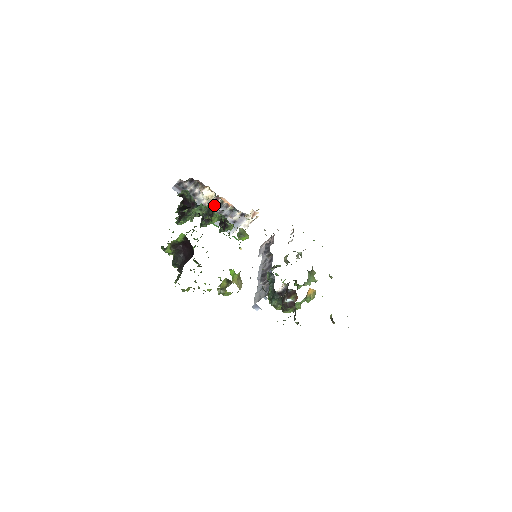
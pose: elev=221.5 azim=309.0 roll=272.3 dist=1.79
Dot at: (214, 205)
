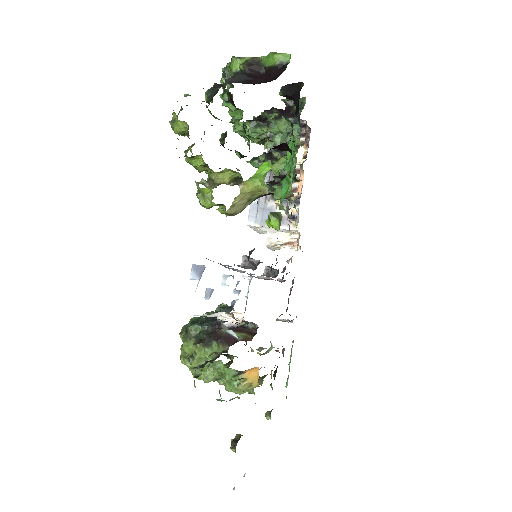
Dot at: occluded
